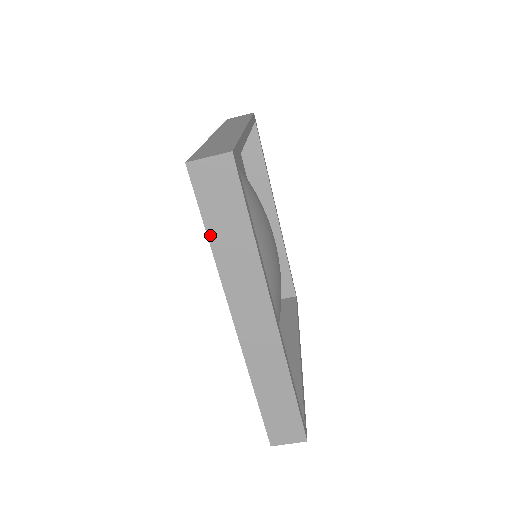
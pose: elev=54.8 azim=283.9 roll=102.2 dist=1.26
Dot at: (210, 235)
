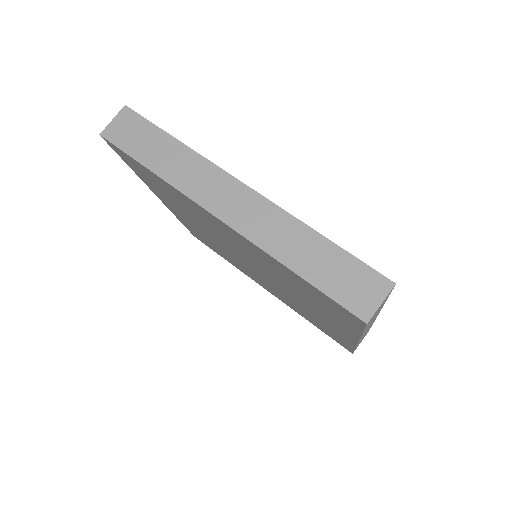
Dot at: (147, 165)
